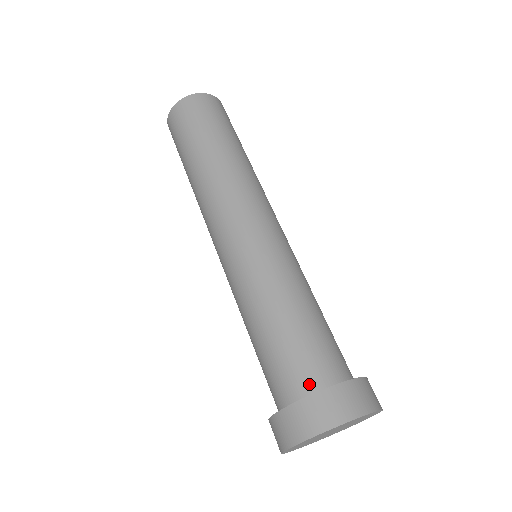
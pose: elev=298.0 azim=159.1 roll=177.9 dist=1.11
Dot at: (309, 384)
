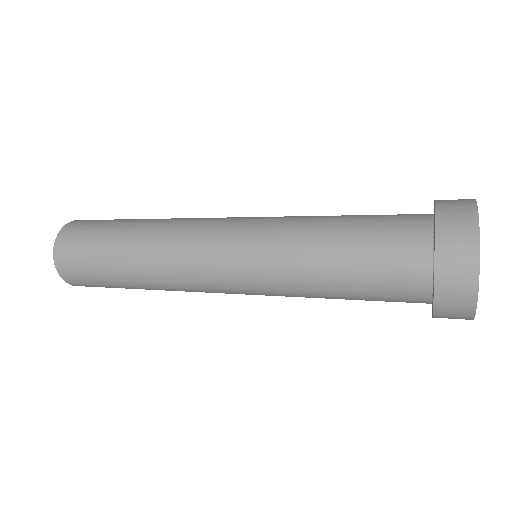
Dot at: (421, 216)
